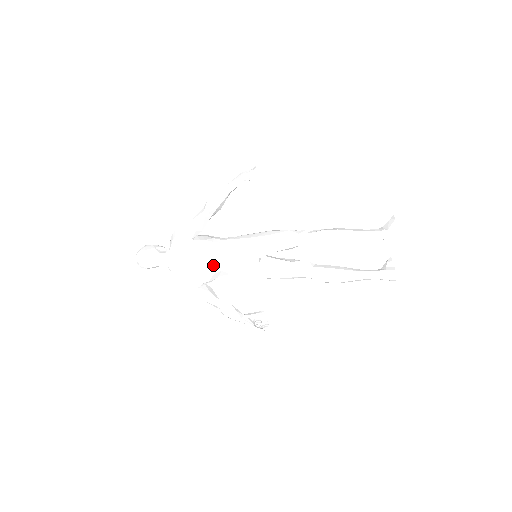
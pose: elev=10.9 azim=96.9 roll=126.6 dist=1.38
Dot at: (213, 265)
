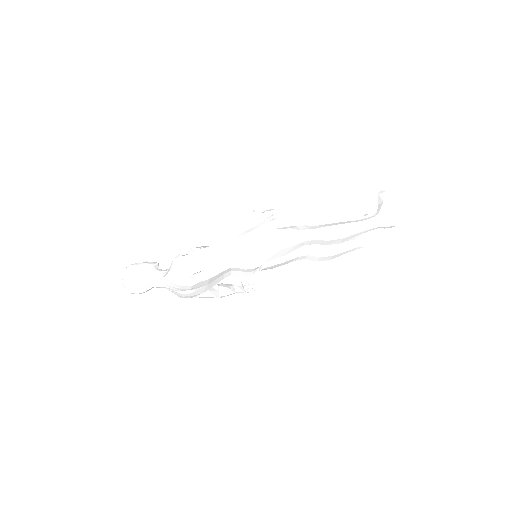
Dot at: (217, 279)
